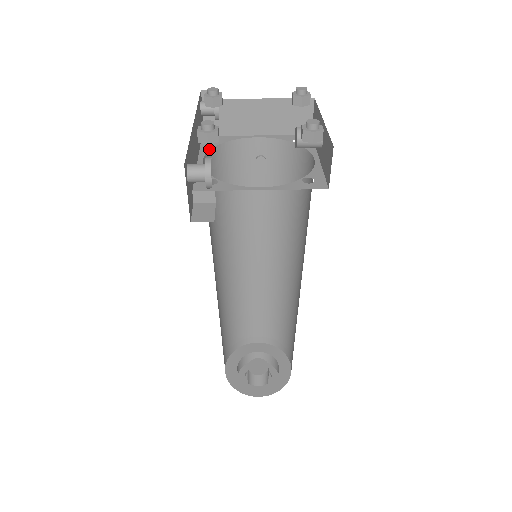
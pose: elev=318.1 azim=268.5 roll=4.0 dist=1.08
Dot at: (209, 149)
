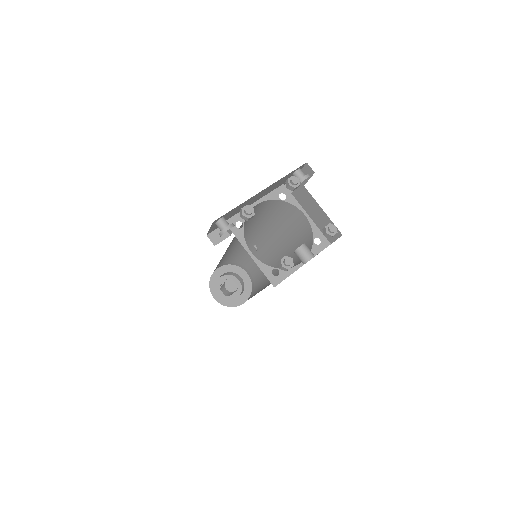
Dot at: (271, 199)
